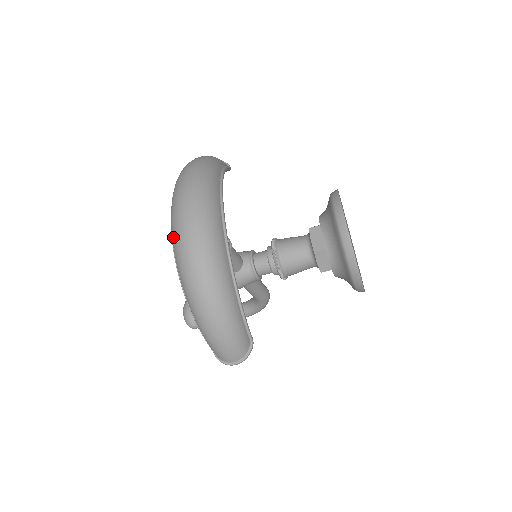
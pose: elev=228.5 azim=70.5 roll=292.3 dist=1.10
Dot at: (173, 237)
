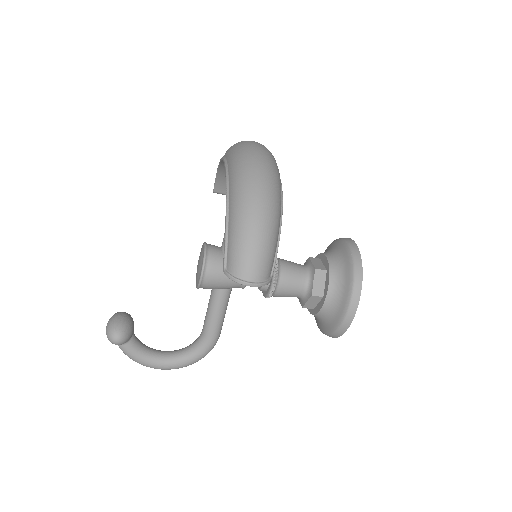
Dot at: (237, 153)
